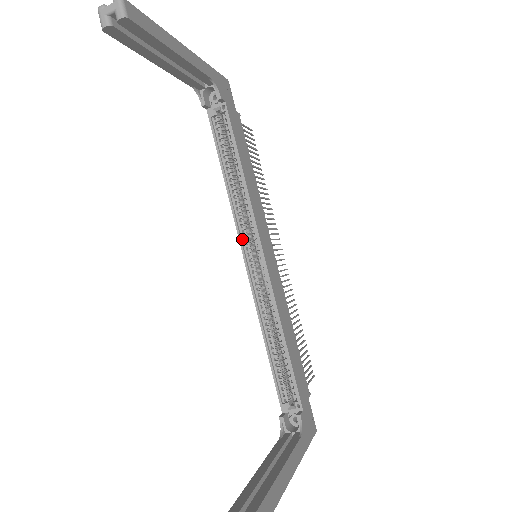
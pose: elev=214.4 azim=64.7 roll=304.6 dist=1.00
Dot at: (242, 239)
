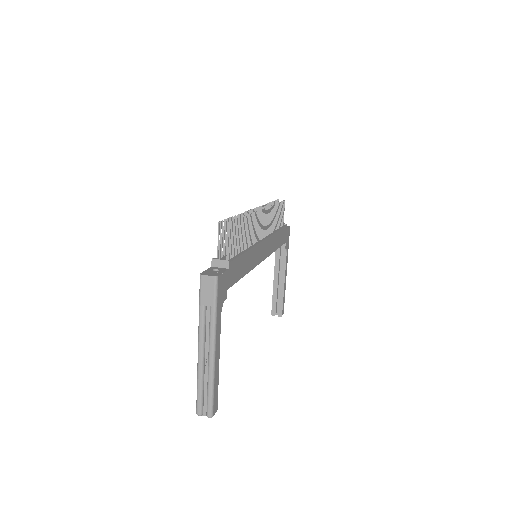
Dot at: occluded
